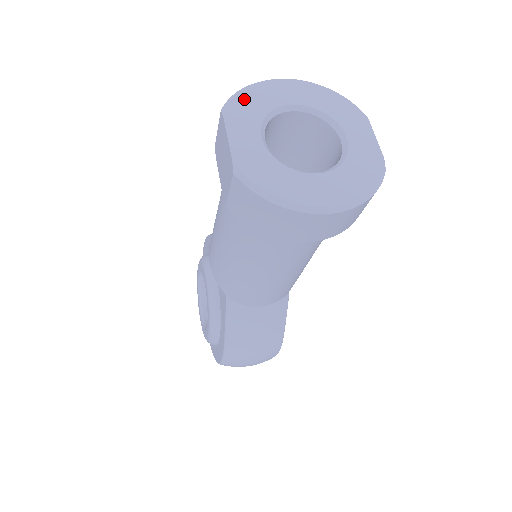
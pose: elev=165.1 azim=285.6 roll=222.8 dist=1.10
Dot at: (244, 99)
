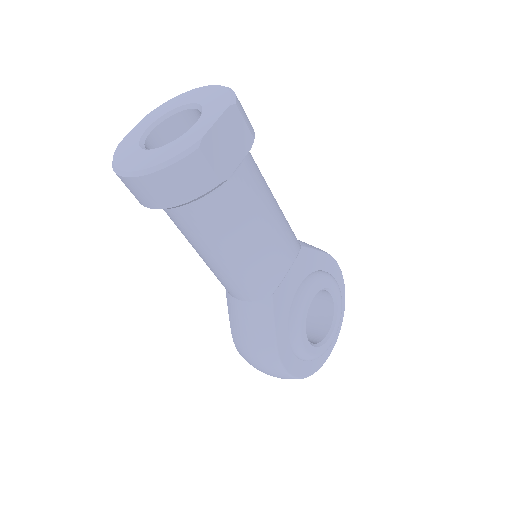
Dot at: (166, 104)
